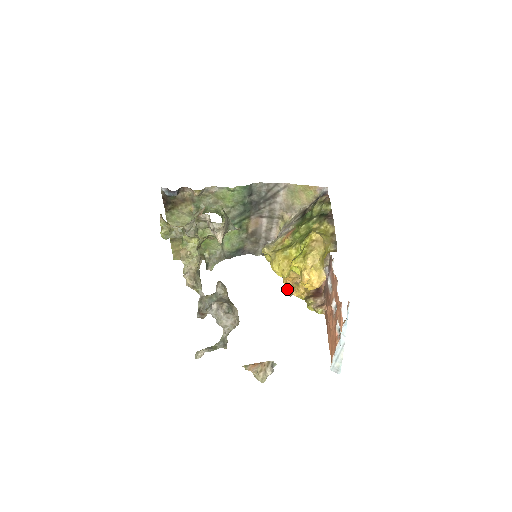
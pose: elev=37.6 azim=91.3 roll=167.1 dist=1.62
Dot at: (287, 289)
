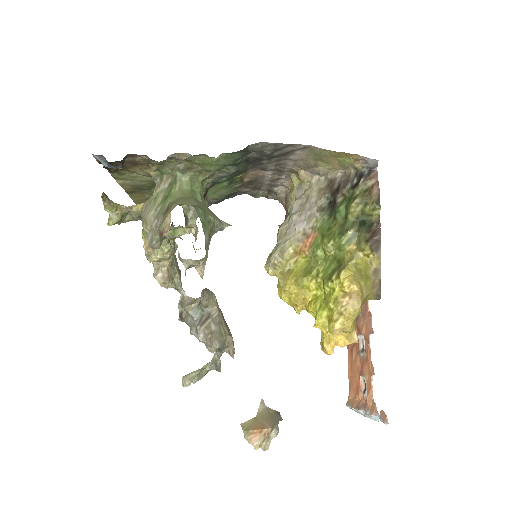
Dot at: occluded
